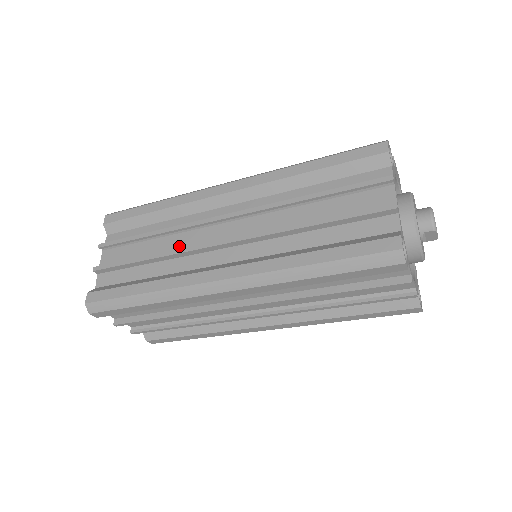
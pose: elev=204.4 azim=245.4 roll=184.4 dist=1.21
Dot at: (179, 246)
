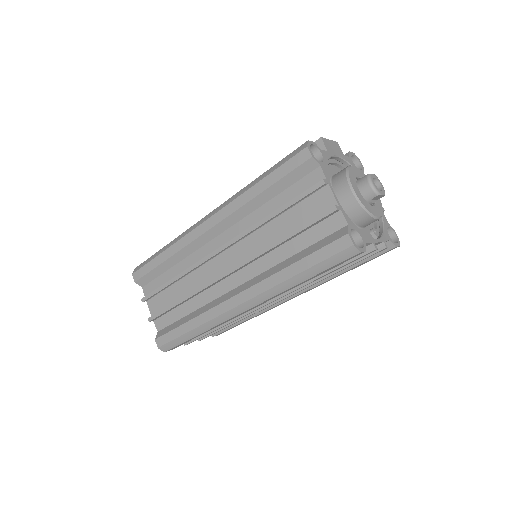
Dot at: (197, 283)
